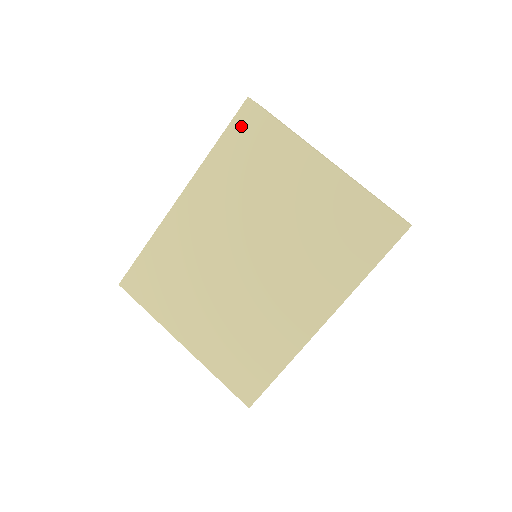
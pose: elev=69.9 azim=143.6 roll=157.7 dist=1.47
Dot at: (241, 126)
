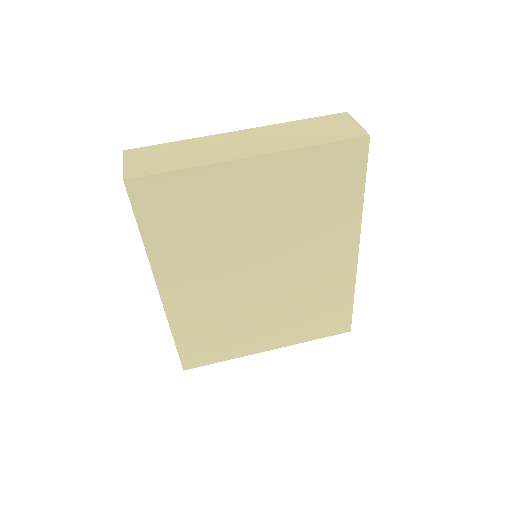
Dot at: (147, 206)
